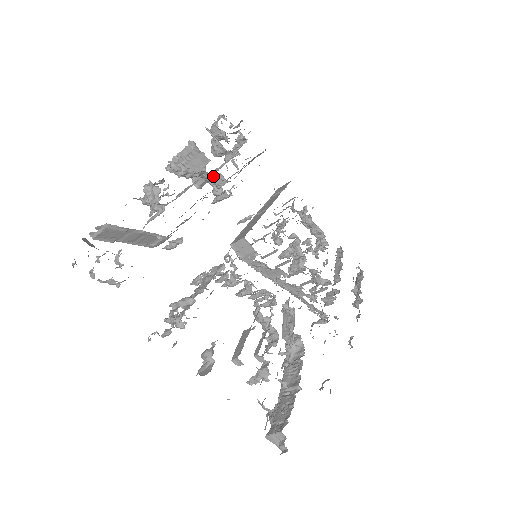
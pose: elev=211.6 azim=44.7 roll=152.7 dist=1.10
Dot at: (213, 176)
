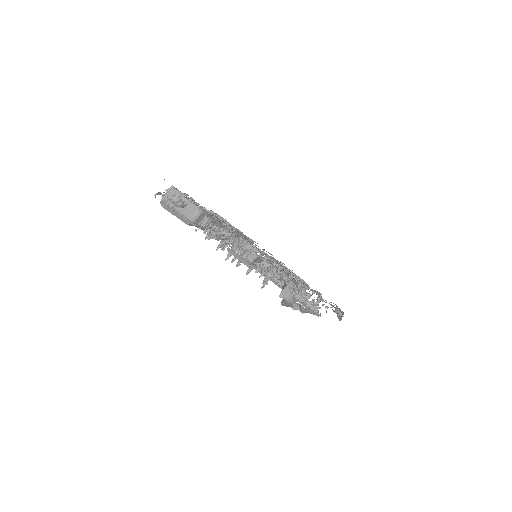
Dot at: occluded
